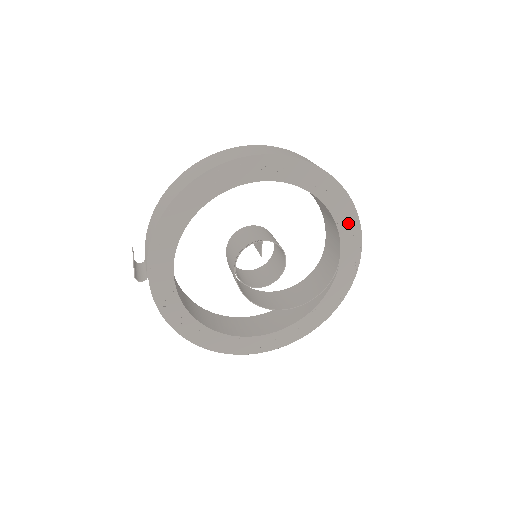
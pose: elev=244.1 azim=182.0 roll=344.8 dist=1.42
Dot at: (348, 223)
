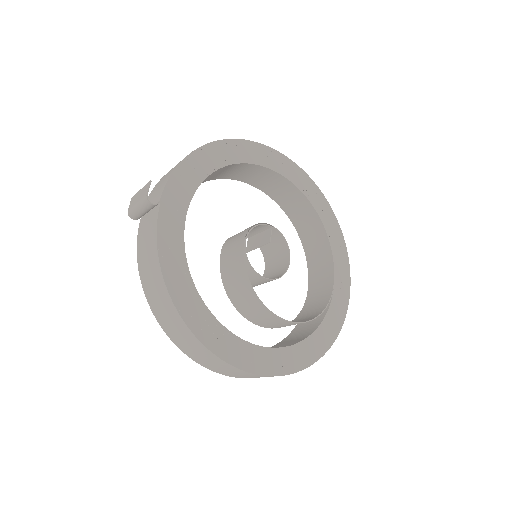
Dot at: (339, 250)
